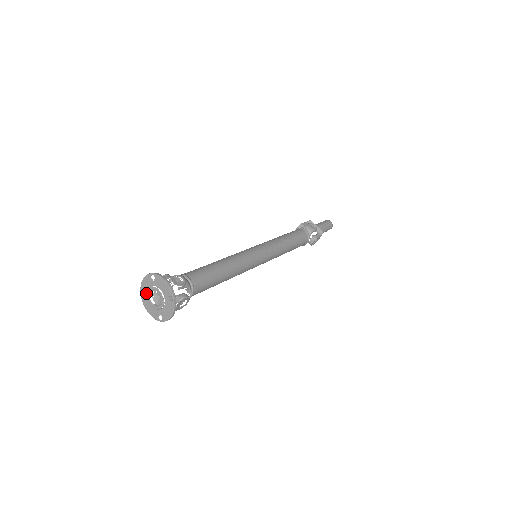
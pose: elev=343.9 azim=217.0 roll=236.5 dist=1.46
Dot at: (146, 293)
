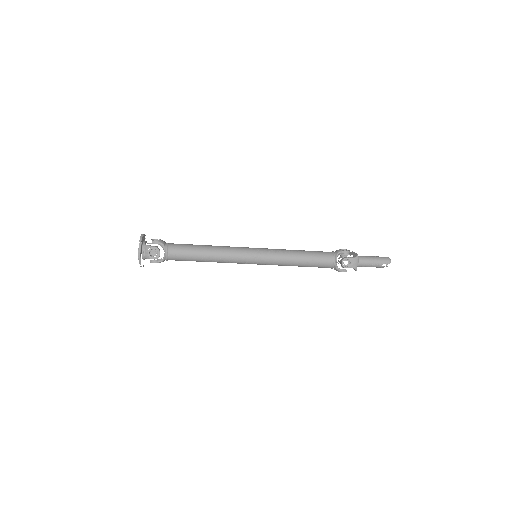
Dot at: occluded
